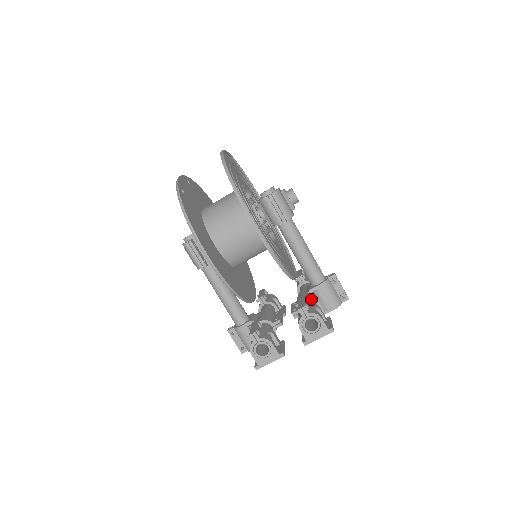
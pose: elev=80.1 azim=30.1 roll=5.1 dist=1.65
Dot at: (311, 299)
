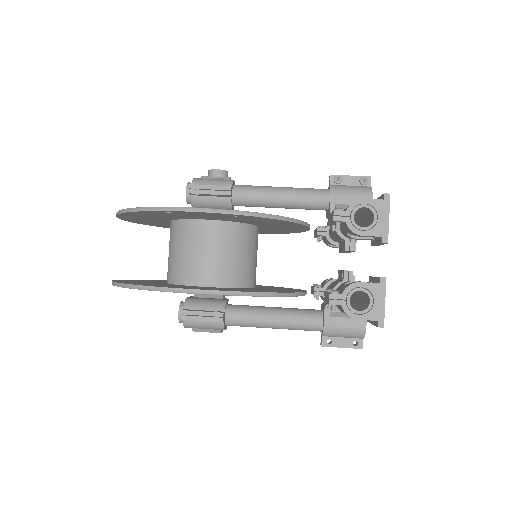
Dot at: occluded
